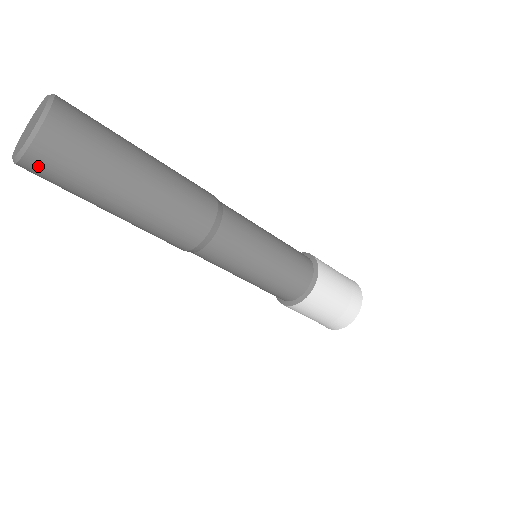
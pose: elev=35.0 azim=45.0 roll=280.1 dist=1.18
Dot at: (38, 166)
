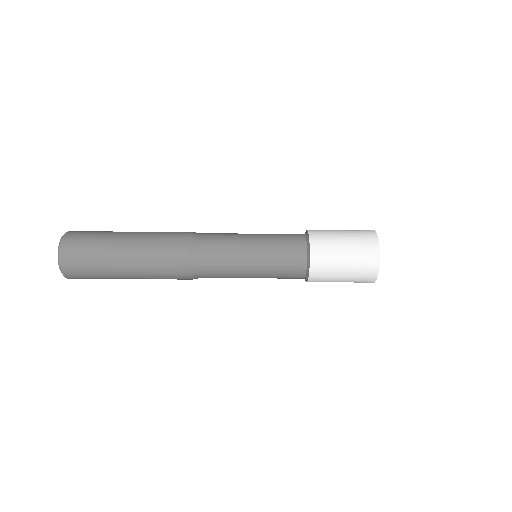
Dot at: occluded
